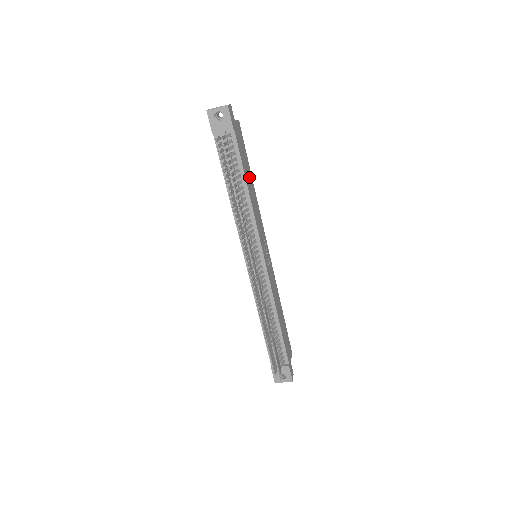
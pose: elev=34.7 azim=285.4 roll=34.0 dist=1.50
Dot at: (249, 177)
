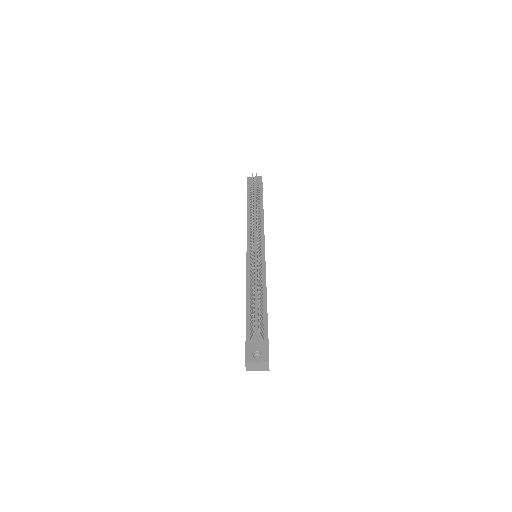
Dot at: occluded
